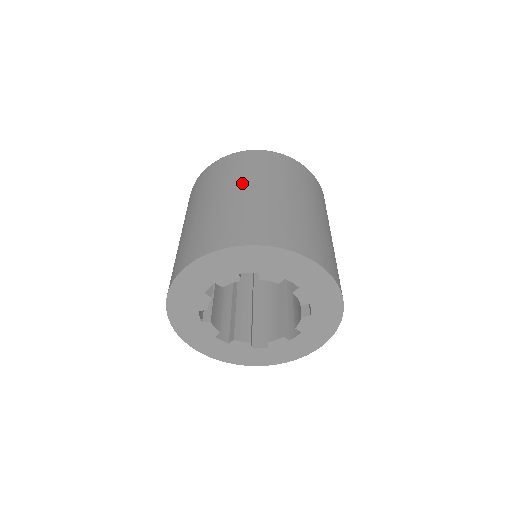
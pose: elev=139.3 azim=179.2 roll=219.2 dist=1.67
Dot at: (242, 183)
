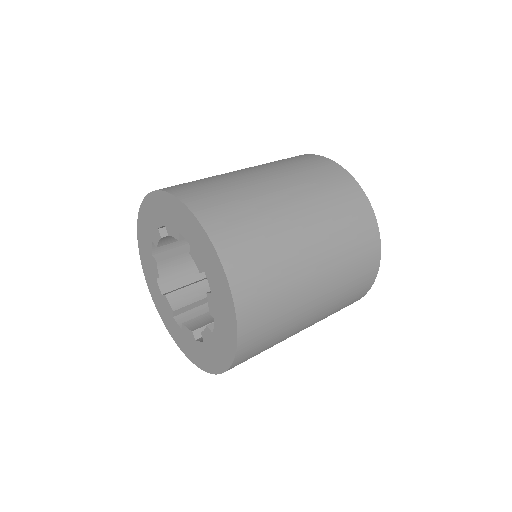
Dot at: occluded
